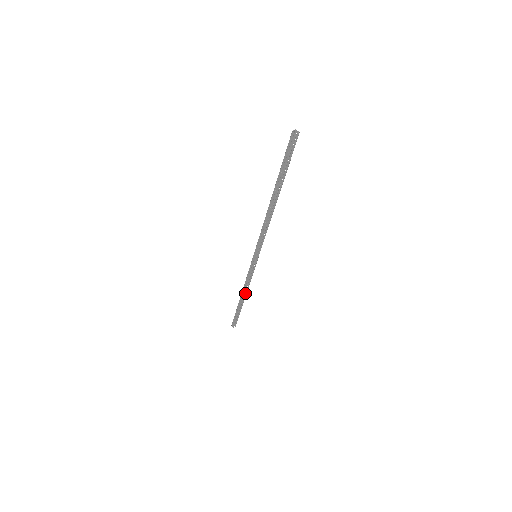
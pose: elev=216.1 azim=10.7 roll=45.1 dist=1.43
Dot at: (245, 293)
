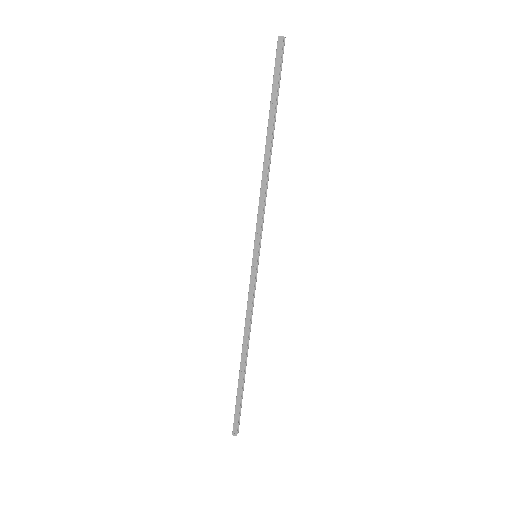
Dot at: (247, 344)
